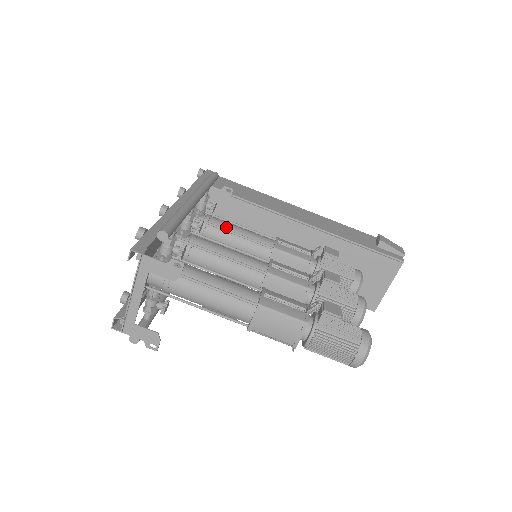
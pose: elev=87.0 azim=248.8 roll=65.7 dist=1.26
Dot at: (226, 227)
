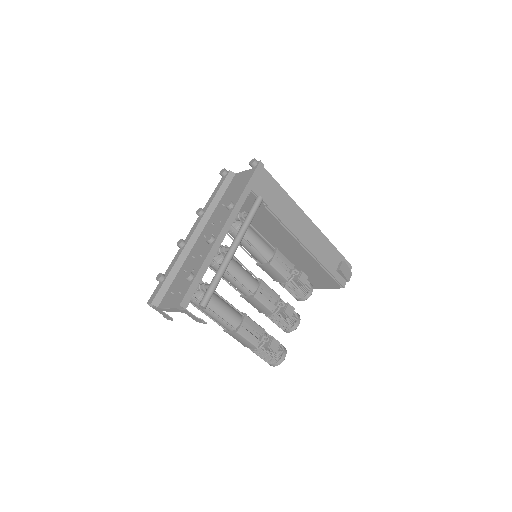
Dot at: (247, 236)
